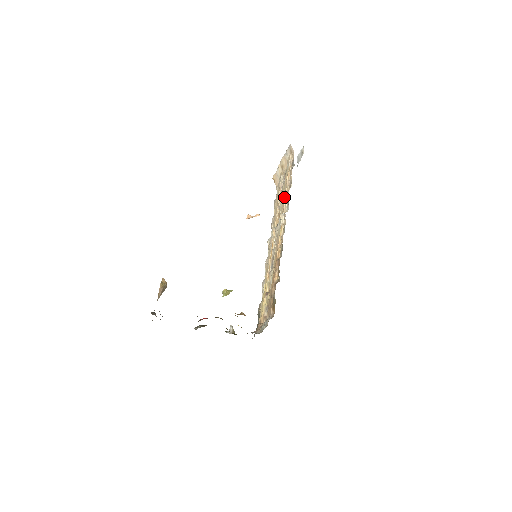
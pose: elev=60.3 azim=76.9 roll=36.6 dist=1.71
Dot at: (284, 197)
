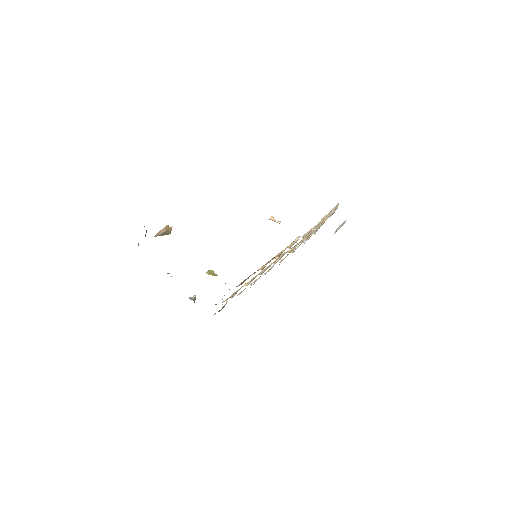
Dot at: occluded
